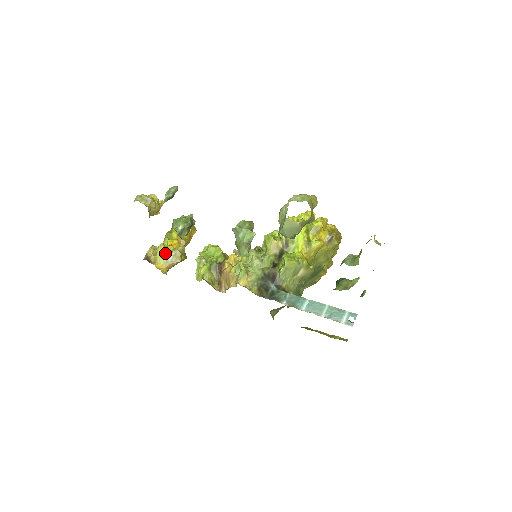
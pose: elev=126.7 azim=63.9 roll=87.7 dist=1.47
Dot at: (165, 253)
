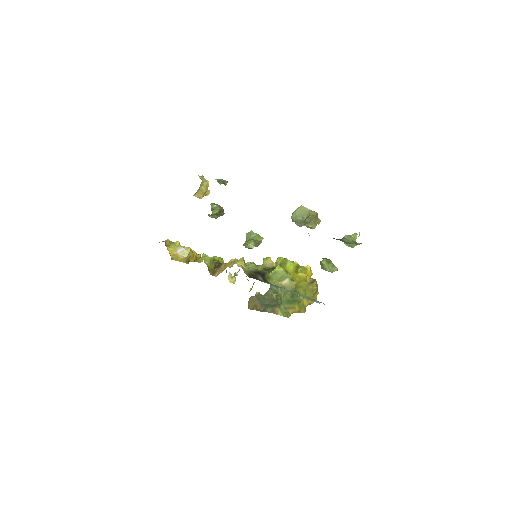
Dot at: (179, 245)
